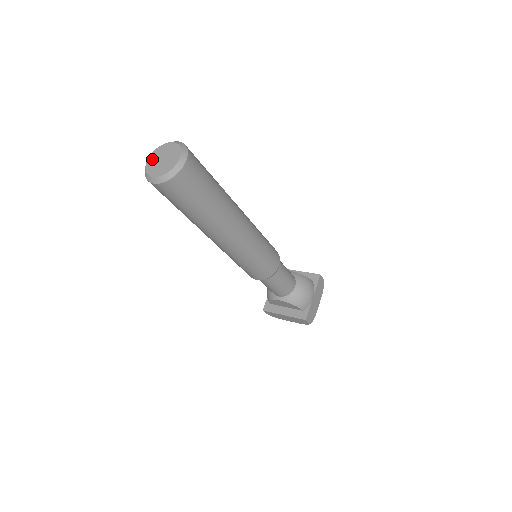
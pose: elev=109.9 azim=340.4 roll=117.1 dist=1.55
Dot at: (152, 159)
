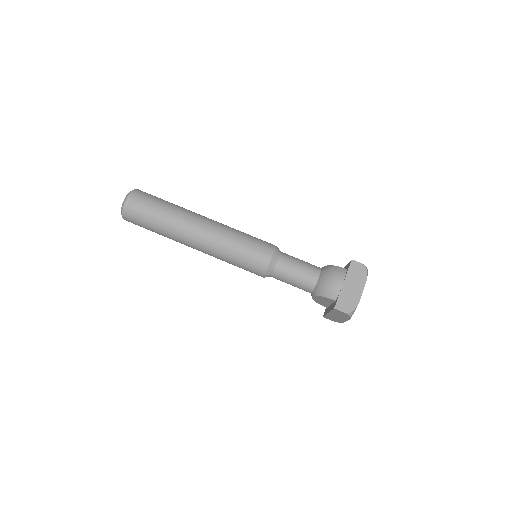
Dot at: occluded
